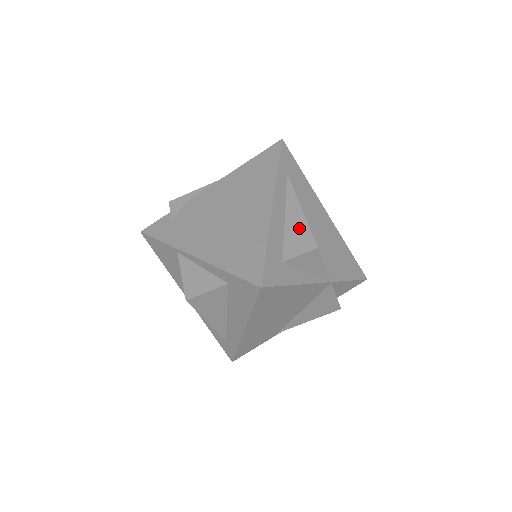
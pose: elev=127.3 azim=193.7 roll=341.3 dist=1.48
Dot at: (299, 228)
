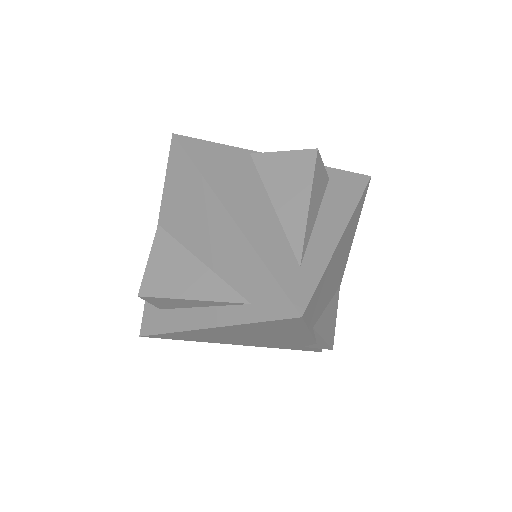
Dot at: occluded
